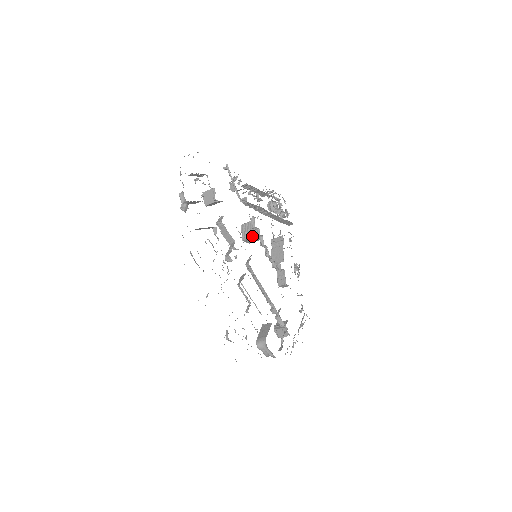
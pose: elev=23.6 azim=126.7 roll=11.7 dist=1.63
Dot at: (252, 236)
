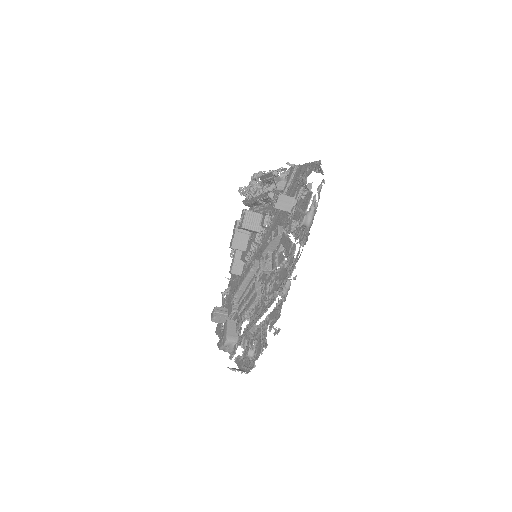
Dot at: (255, 230)
